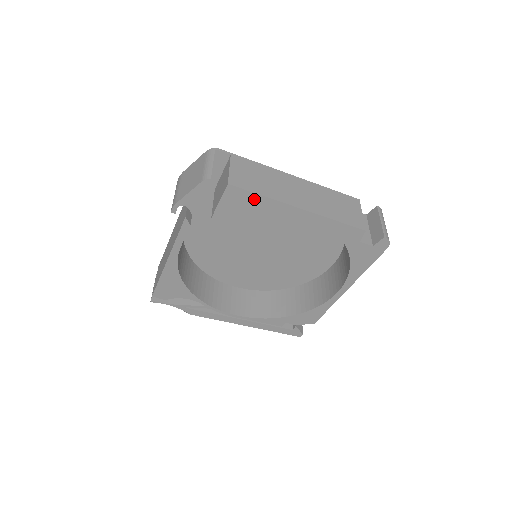
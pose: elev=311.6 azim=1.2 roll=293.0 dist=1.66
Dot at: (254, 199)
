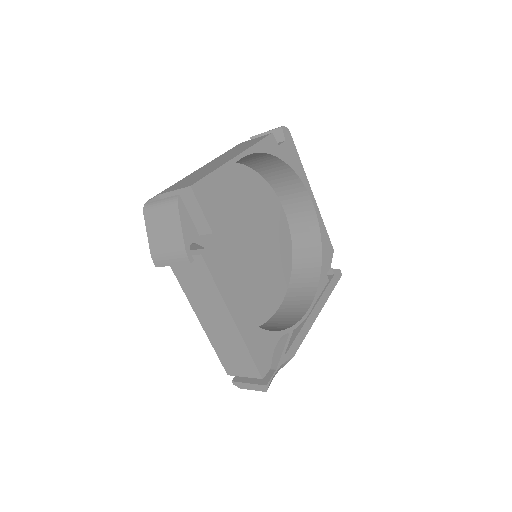
Dot at: (213, 181)
